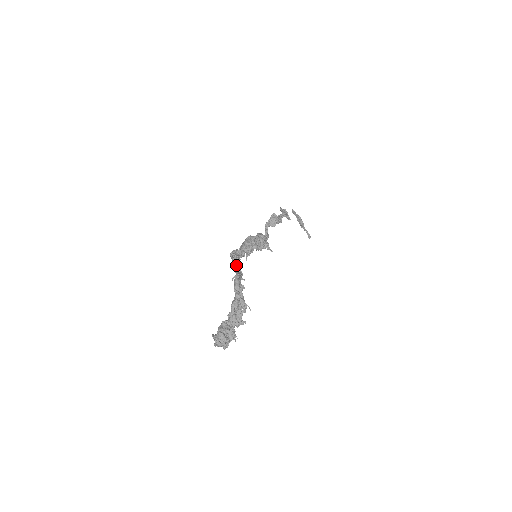
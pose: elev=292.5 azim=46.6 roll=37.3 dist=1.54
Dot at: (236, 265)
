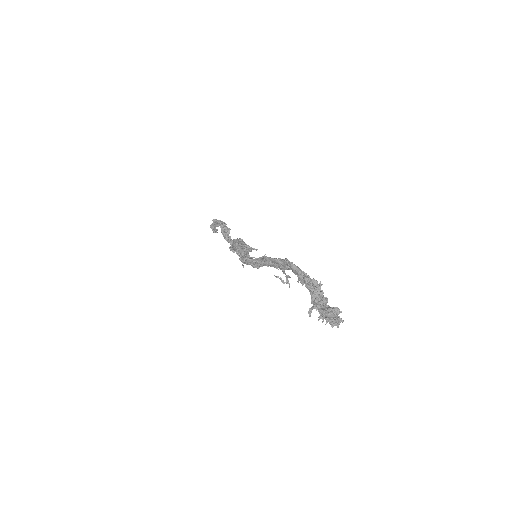
Dot at: (274, 259)
